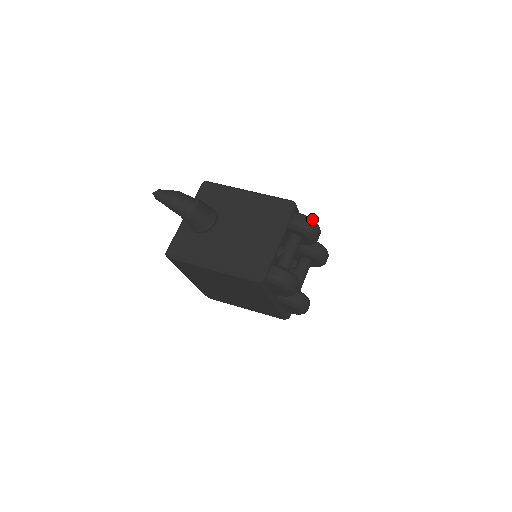
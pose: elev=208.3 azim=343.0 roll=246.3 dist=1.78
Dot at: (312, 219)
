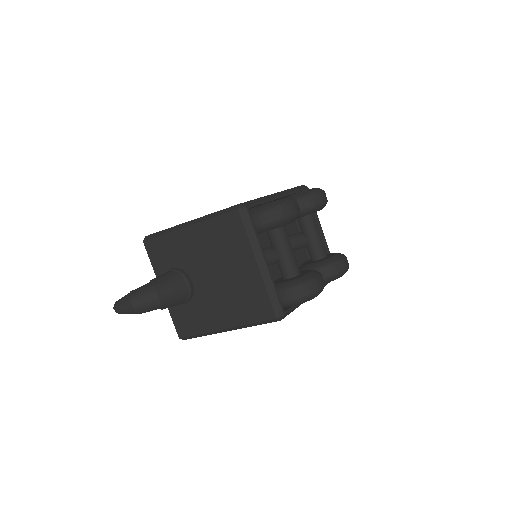
Dot at: (275, 205)
